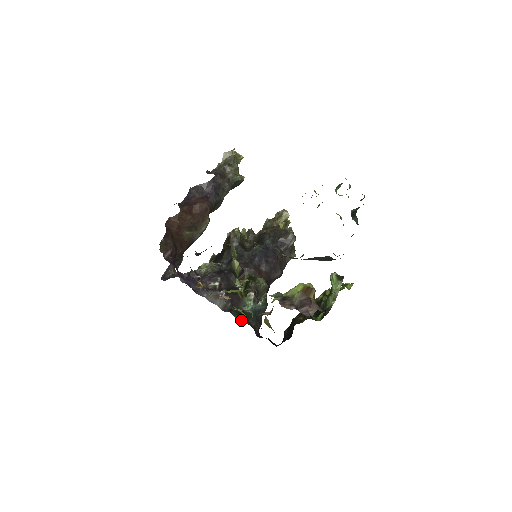
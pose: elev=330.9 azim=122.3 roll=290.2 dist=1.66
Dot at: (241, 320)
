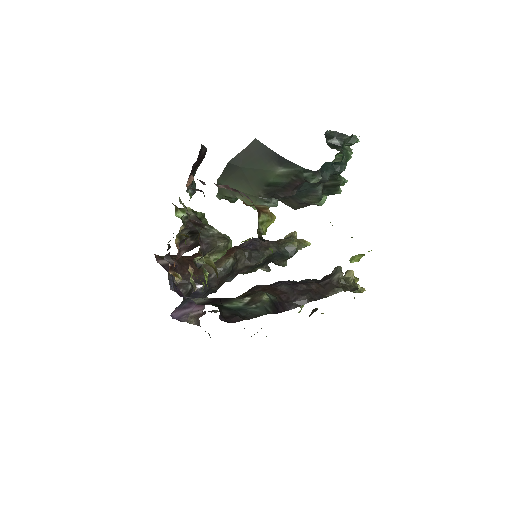
Dot at: occluded
